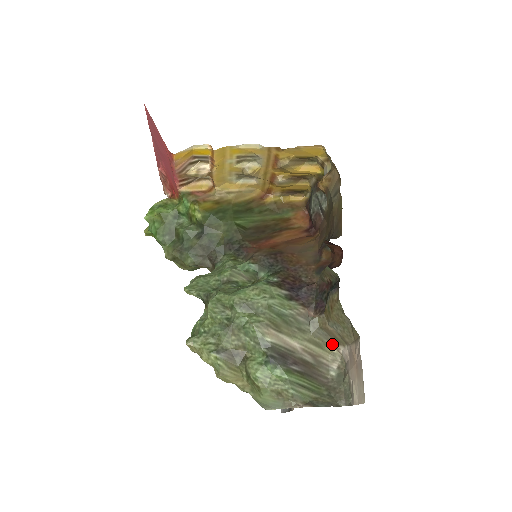
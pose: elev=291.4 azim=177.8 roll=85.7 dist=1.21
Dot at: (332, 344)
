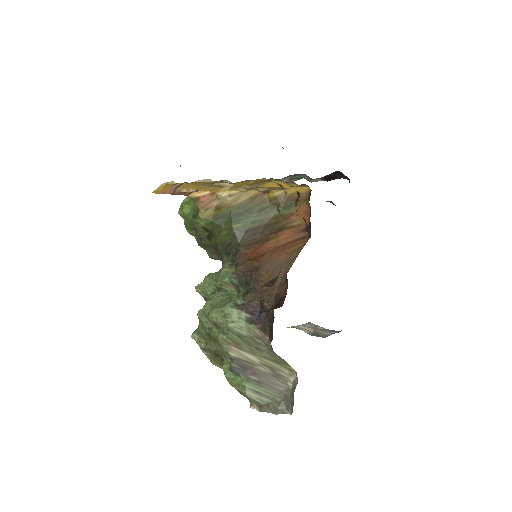
Dot at: (287, 363)
